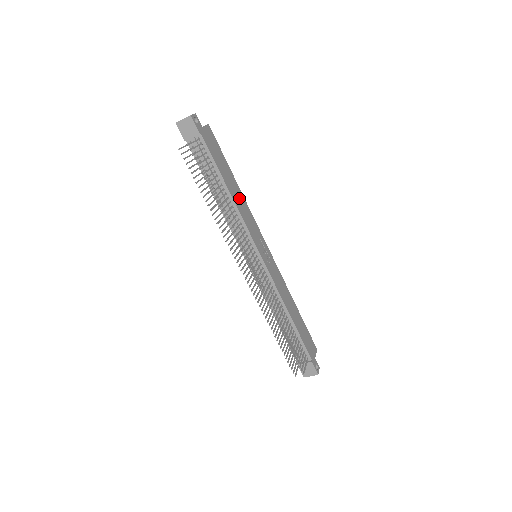
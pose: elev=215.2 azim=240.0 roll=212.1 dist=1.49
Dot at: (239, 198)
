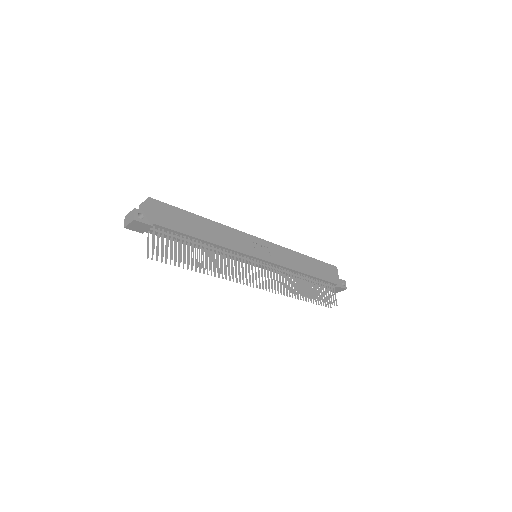
Dot at: (216, 232)
